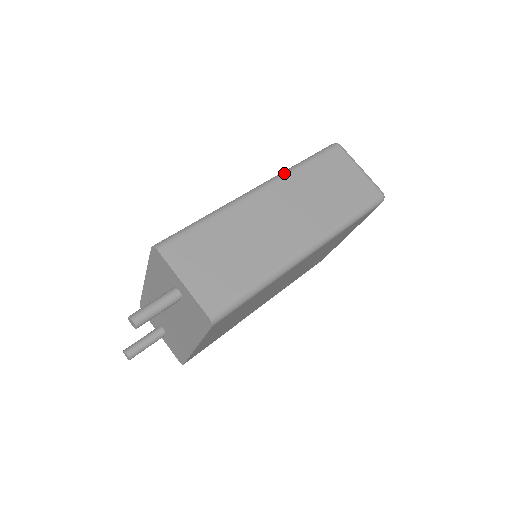
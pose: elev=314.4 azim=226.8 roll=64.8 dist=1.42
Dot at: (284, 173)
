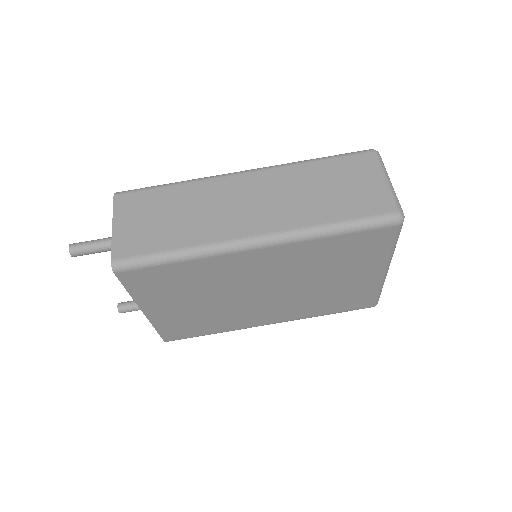
Dot at: (283, 164)
